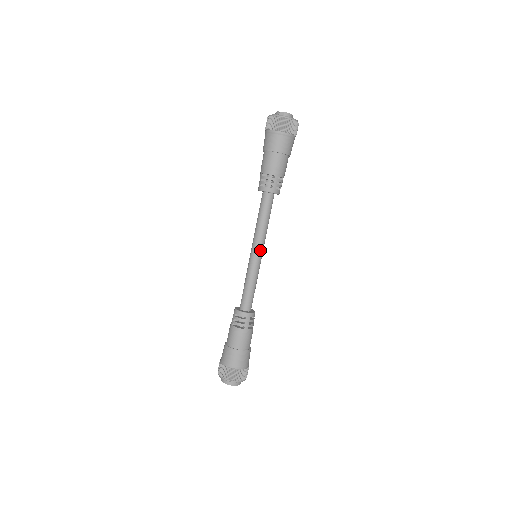
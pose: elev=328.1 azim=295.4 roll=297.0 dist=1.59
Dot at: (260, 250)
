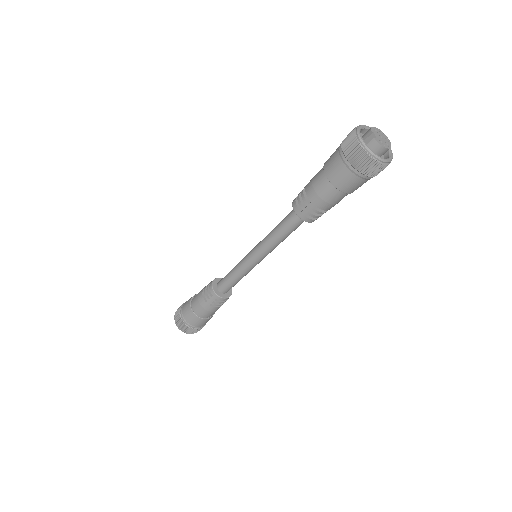
Dot at: (259, 256)
